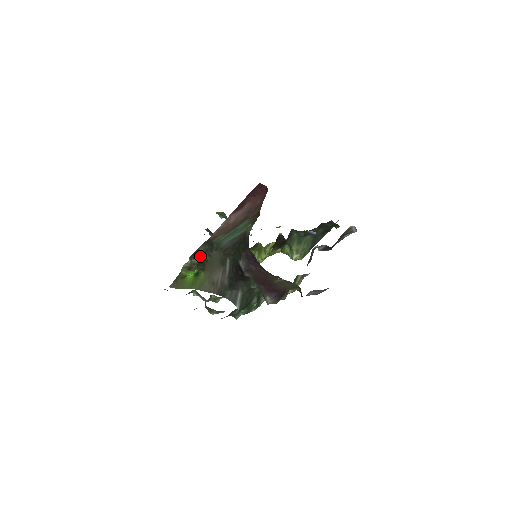
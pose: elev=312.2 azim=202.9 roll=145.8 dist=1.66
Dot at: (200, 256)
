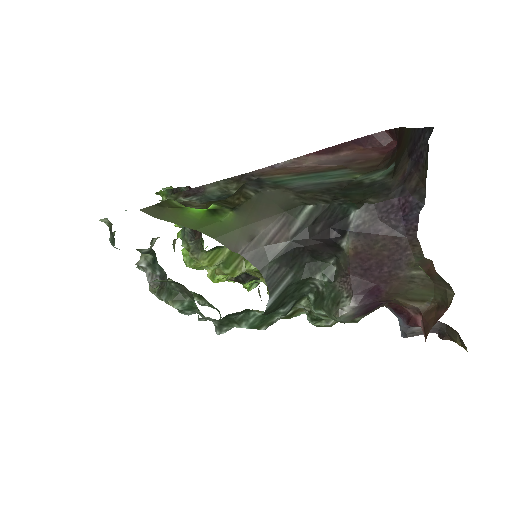
Dot at: (208, 195)
